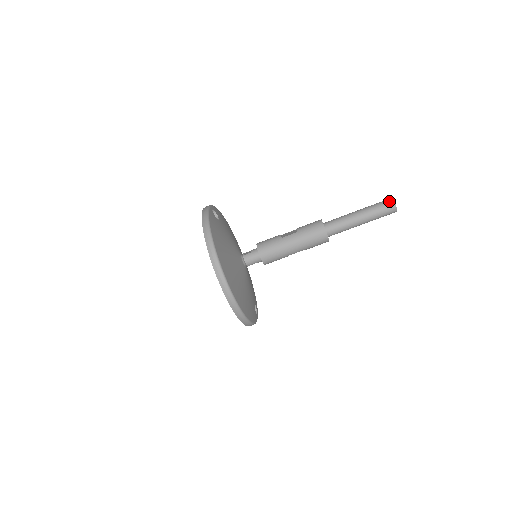
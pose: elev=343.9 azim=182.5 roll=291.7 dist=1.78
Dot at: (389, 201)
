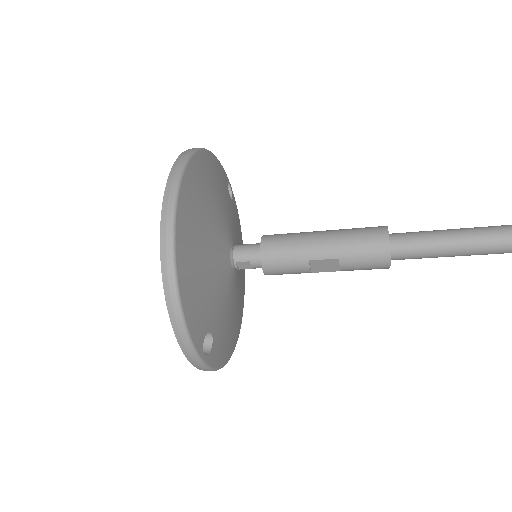
Dot at: out of frame
